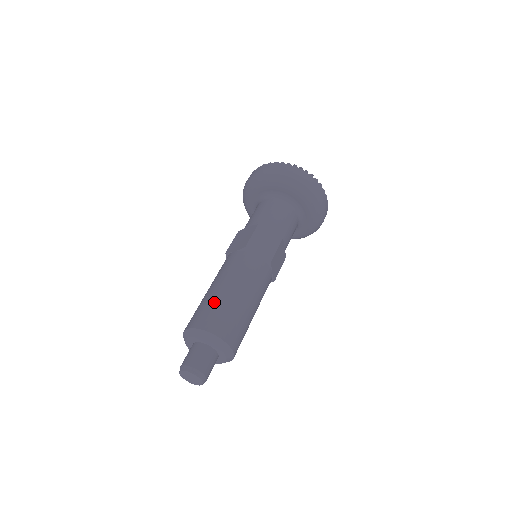
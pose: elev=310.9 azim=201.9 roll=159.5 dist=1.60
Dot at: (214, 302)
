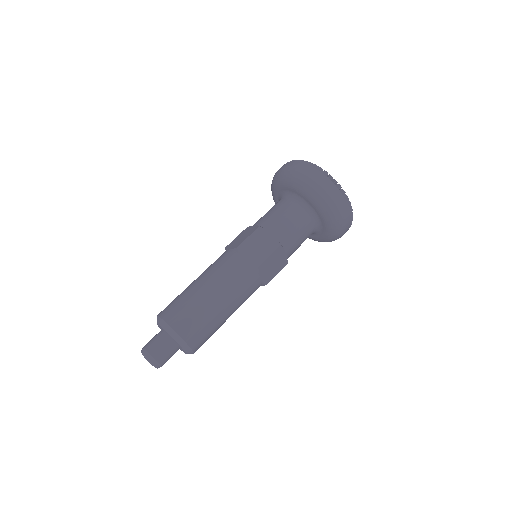
Dot at: (186, 297)
